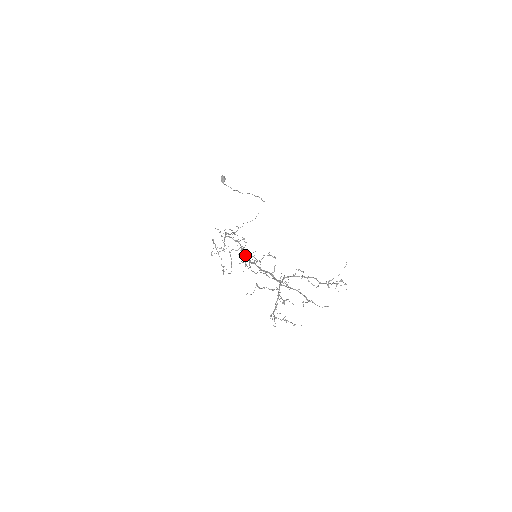
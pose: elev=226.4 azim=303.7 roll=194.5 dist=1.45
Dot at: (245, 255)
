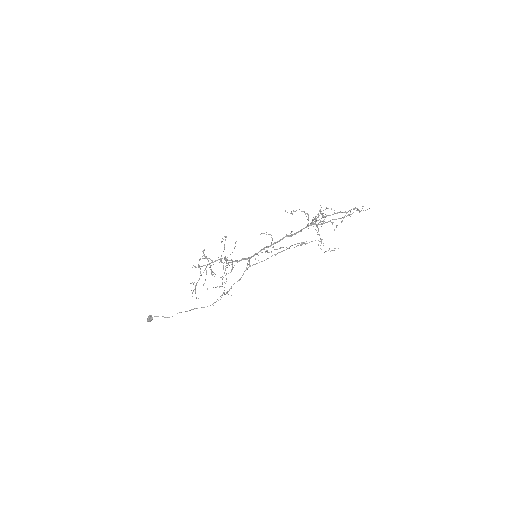
Dot at: (242, 258)
